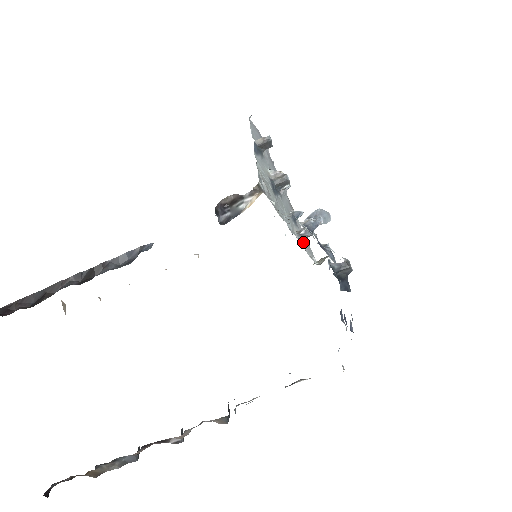
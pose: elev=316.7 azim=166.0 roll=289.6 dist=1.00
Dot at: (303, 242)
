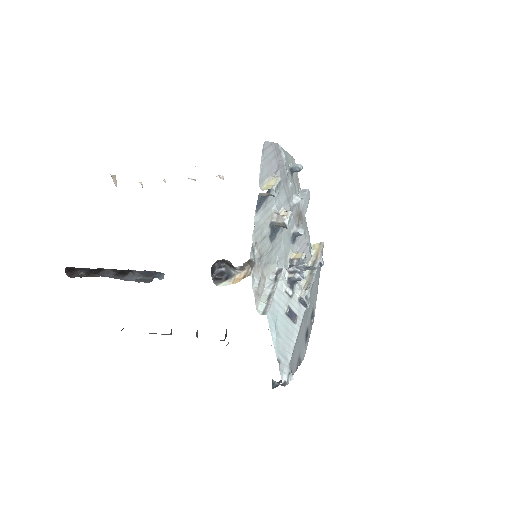
Dot at: occluded
